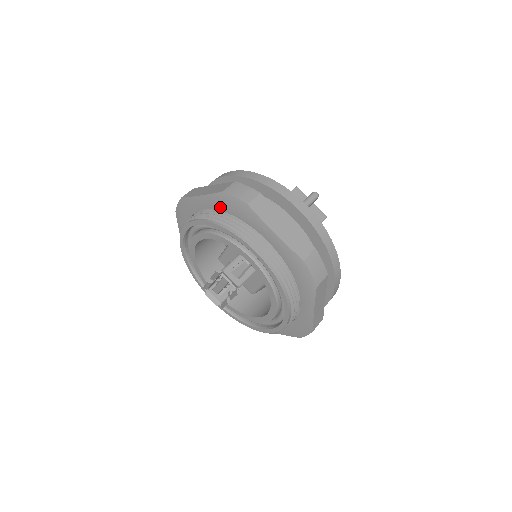
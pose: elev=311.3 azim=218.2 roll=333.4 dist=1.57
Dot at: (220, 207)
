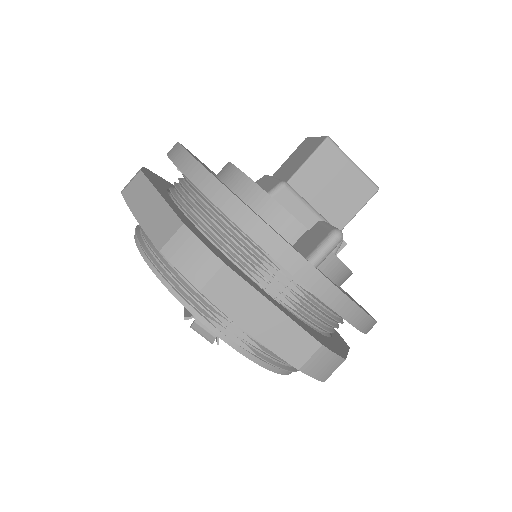
Dot at: occluded
